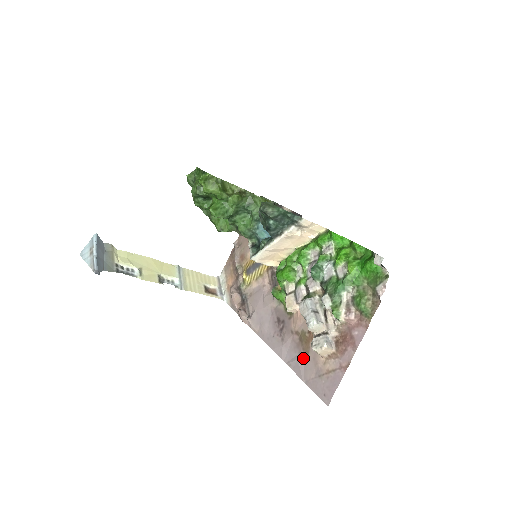
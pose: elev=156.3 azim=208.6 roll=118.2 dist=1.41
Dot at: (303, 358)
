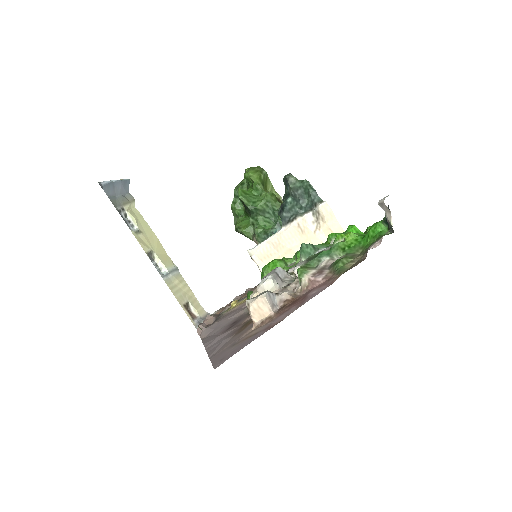
Dot at: (230, 338)
